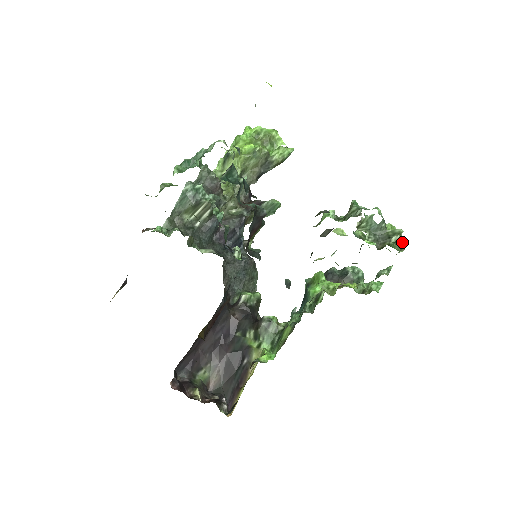
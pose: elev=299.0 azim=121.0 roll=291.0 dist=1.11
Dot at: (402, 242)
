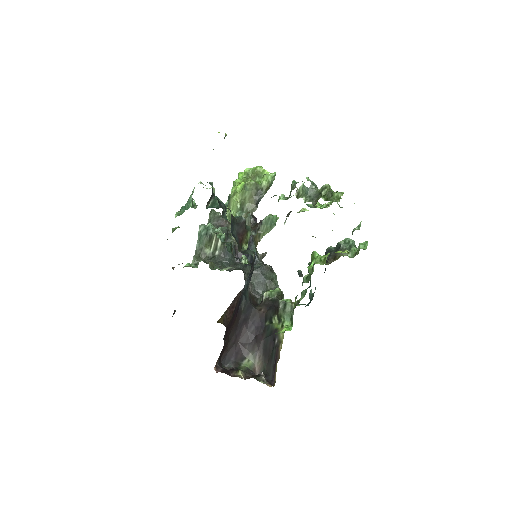
Dot at: (330, 192)
